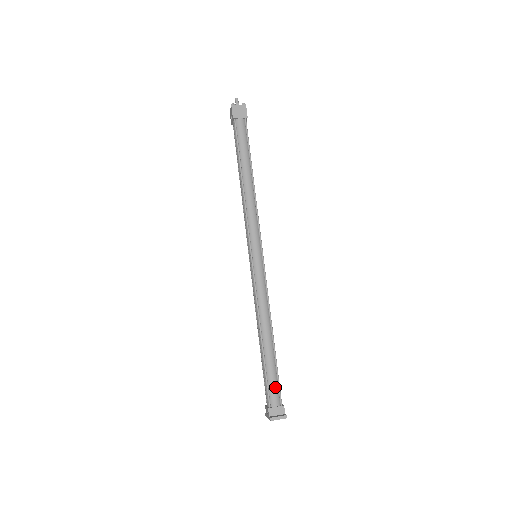
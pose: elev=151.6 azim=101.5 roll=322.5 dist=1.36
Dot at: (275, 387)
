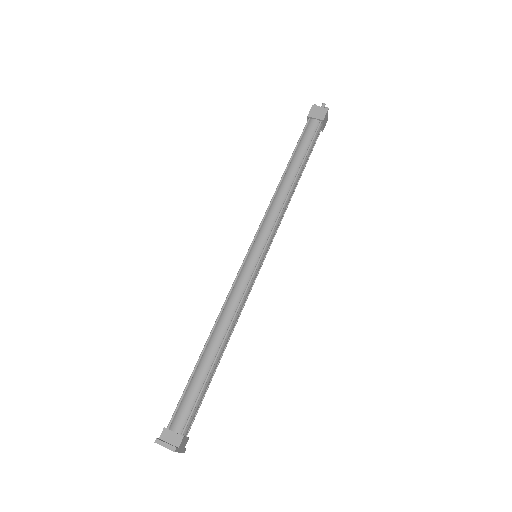
Dot at: (187, 408)
